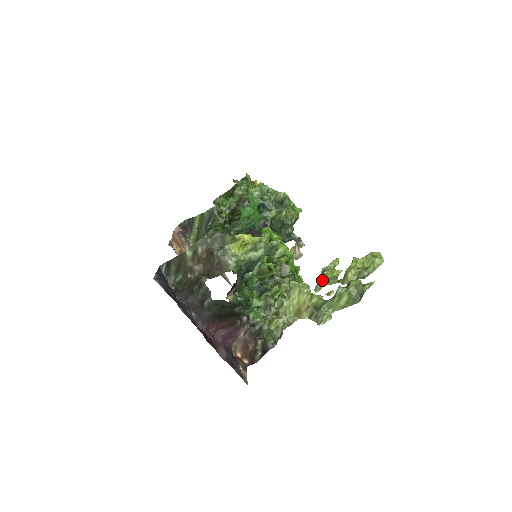
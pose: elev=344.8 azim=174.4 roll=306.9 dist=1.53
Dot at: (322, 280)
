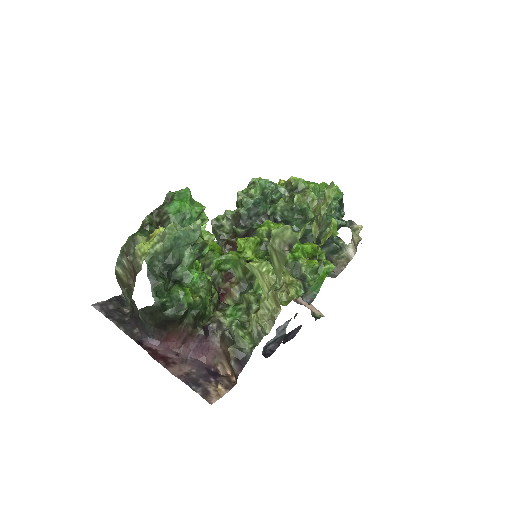
Dot at: occluded
